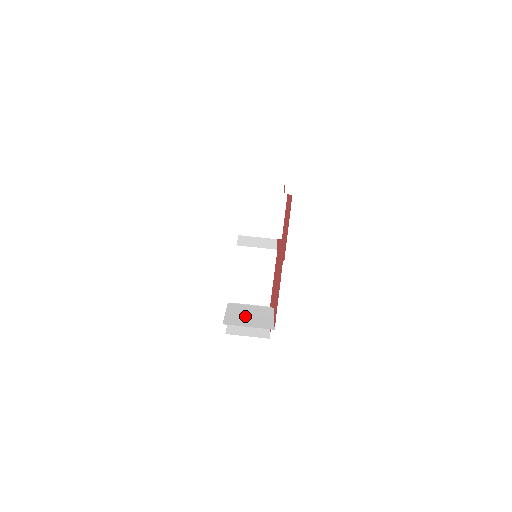
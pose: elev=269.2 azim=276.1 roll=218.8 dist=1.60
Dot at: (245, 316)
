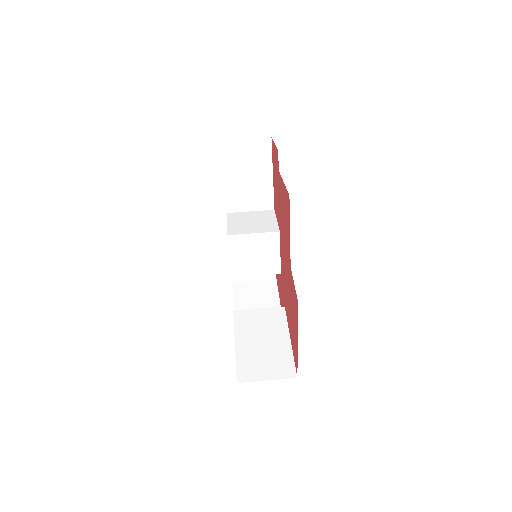
Dot at: occluded
